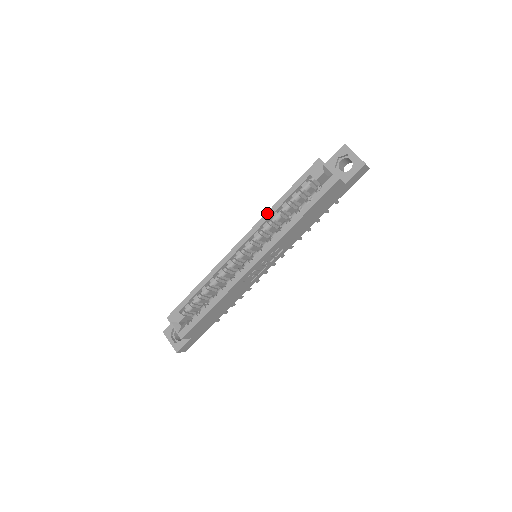
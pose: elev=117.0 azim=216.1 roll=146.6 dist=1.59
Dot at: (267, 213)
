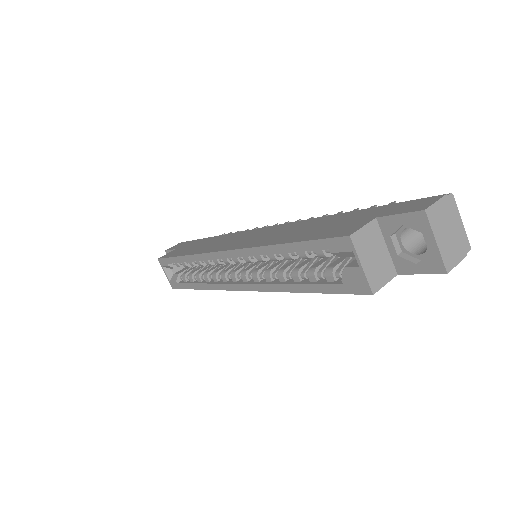
Dot at: (259, 248)
